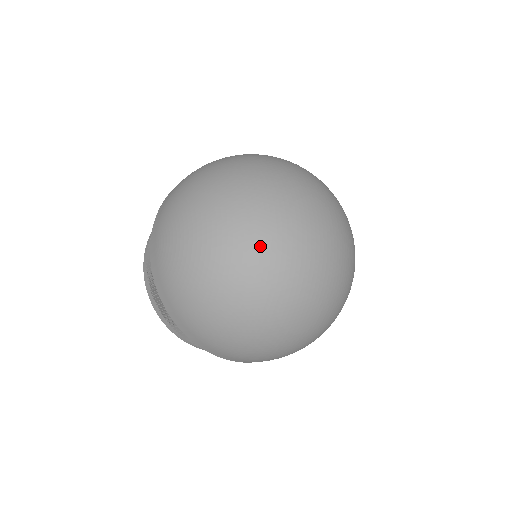
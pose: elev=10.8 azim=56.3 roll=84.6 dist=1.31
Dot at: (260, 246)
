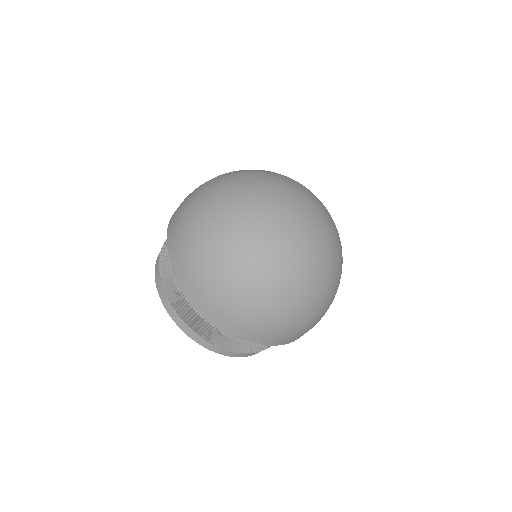
Dot at: (307, 248)
